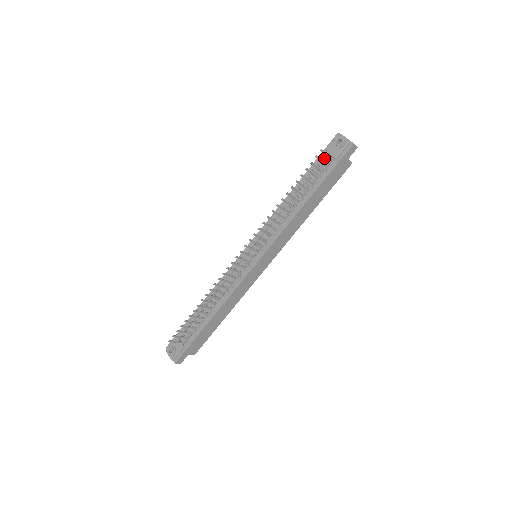
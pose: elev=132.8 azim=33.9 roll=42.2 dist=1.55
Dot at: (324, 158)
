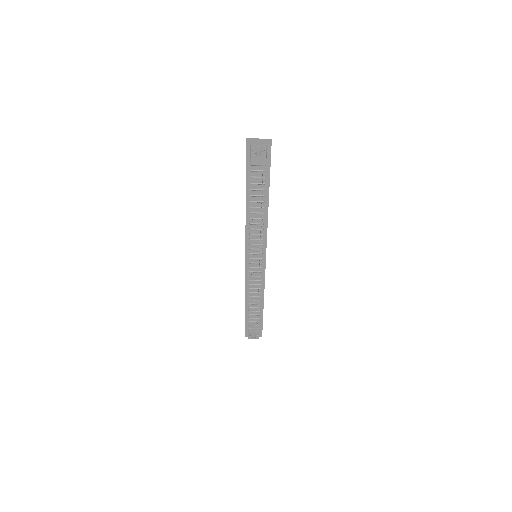
Dot at: (253, 170)
